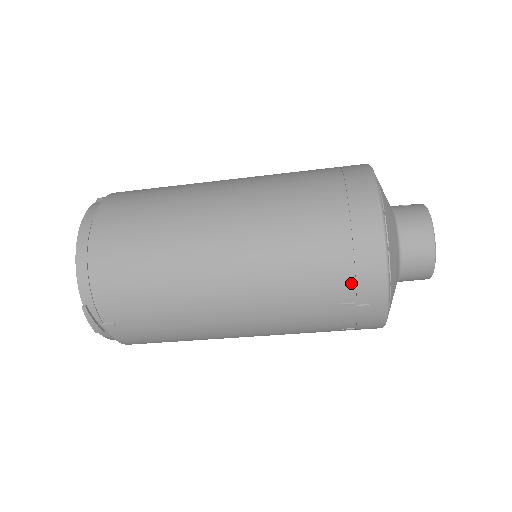
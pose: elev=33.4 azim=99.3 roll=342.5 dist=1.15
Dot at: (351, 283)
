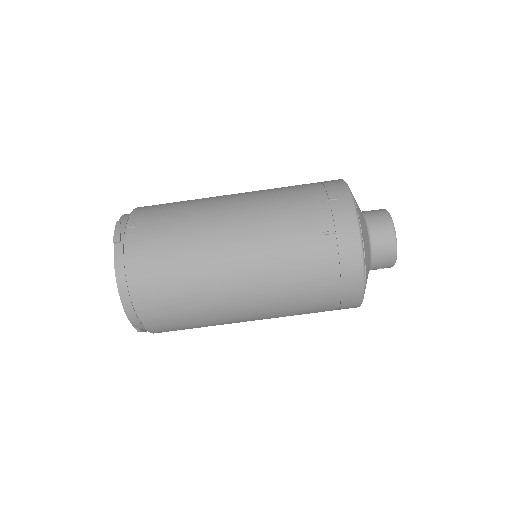
Dot at: (322, 188)
